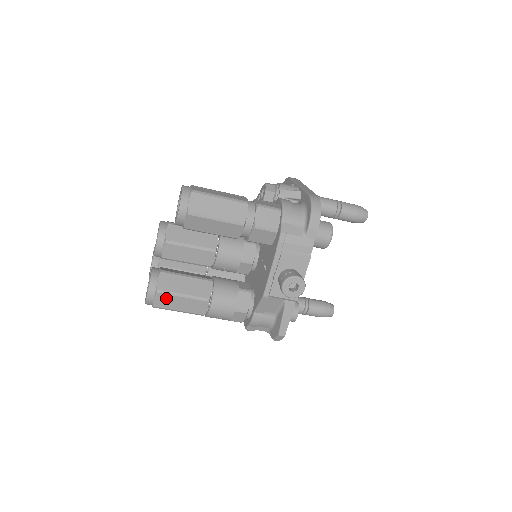
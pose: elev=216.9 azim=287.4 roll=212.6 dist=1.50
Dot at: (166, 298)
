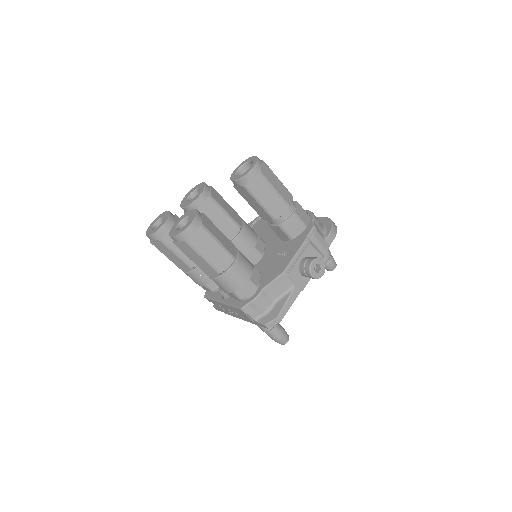
Dot at: (204, 236)
